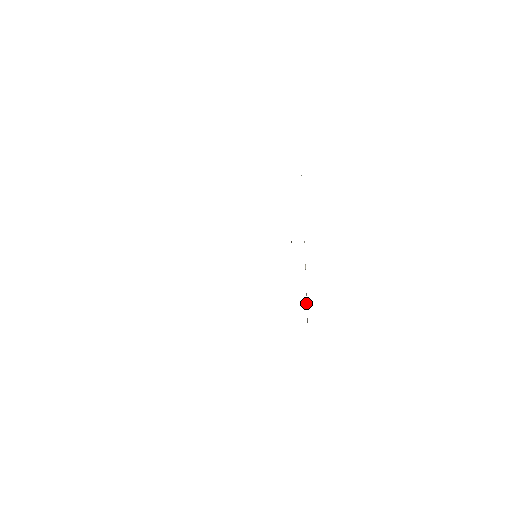
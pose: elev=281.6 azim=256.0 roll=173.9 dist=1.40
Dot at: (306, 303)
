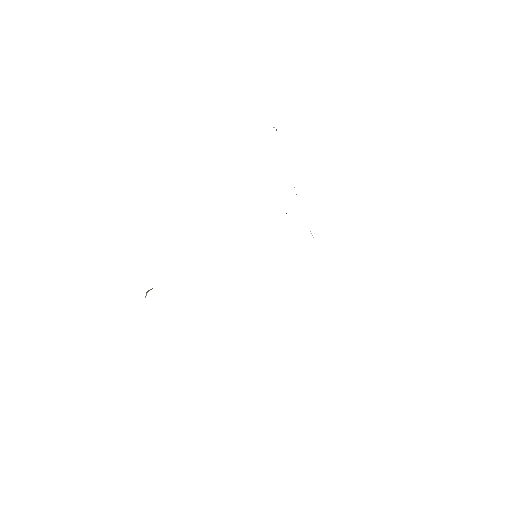
Dot at: occluded
